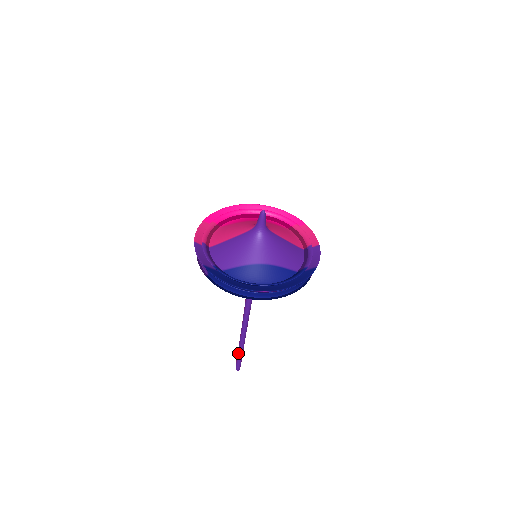
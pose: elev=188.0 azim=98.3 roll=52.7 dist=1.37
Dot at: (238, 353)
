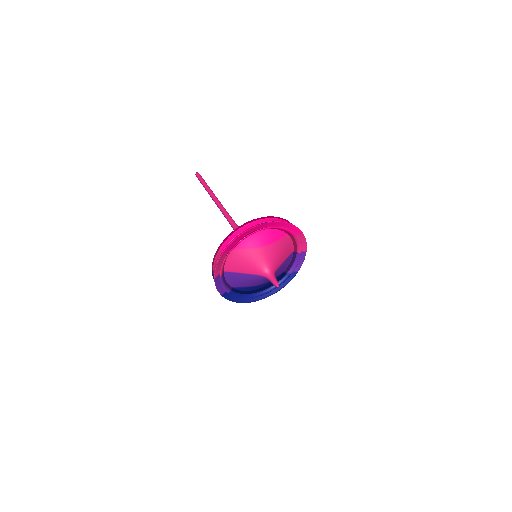
Dot at: occluded
